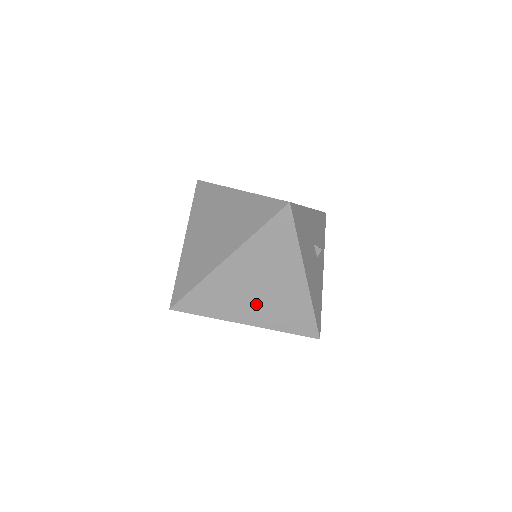
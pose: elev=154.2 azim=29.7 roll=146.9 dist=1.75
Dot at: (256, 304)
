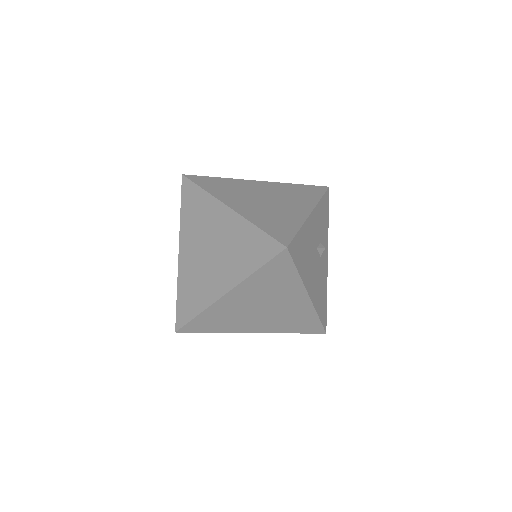
Dot at: (260, 320)
